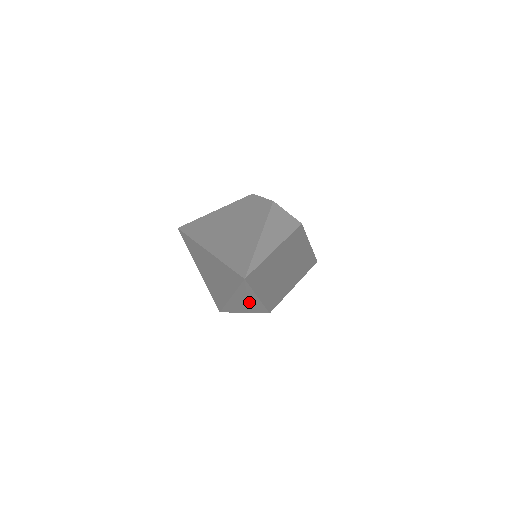
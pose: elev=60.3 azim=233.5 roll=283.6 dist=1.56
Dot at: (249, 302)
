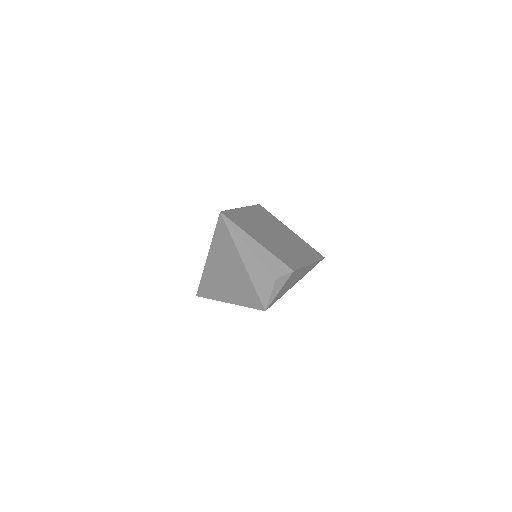
Dot at: (258, 256)
